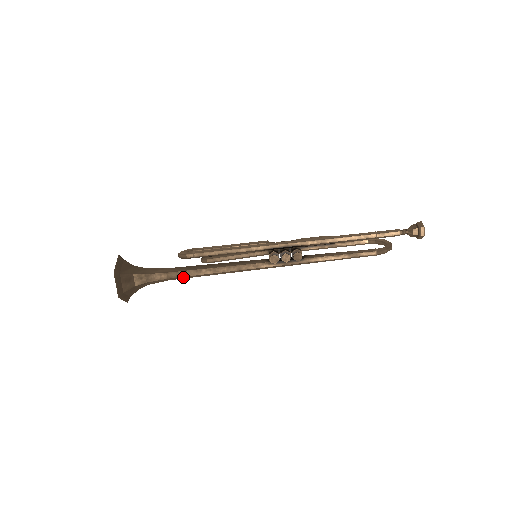
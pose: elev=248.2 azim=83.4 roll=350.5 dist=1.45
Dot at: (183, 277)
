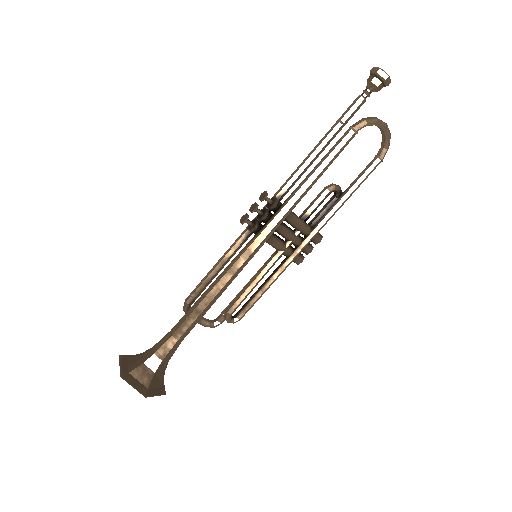
Dot at: (186, 323)
